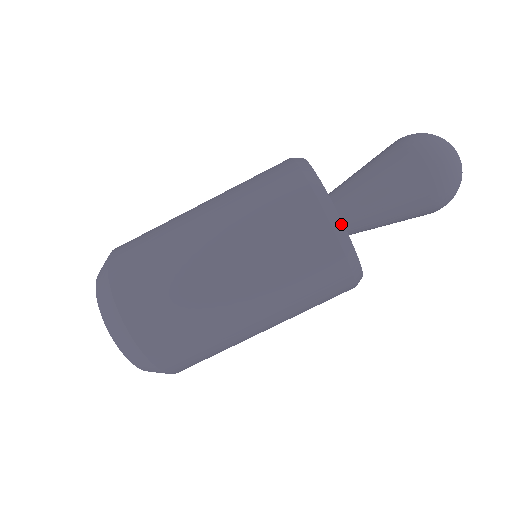
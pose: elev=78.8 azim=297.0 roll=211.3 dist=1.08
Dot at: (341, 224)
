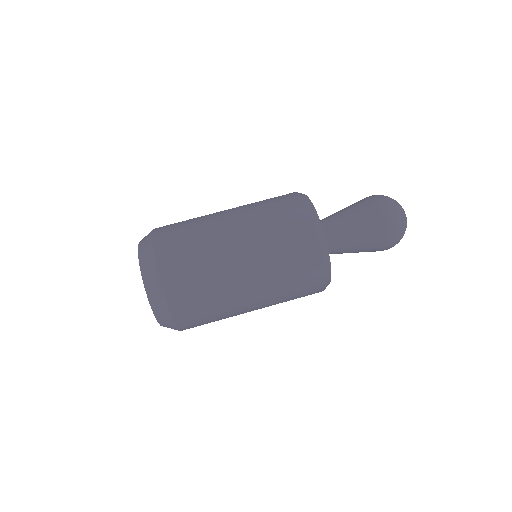
Dot at: (321, 228)
